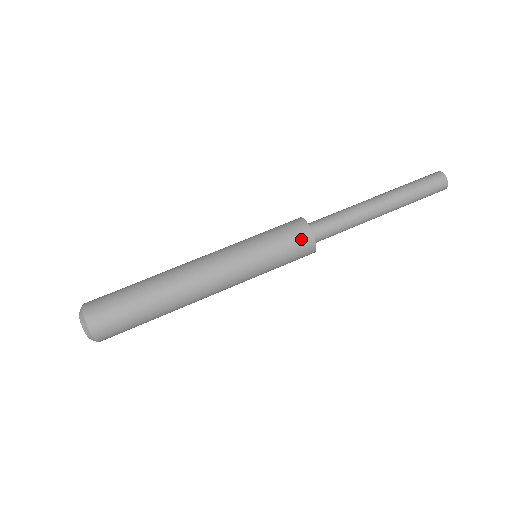
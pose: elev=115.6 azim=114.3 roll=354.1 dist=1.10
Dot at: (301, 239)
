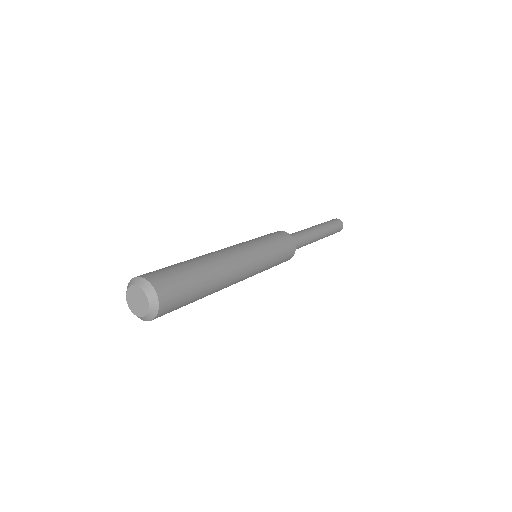
Dot at: (286, 238)
